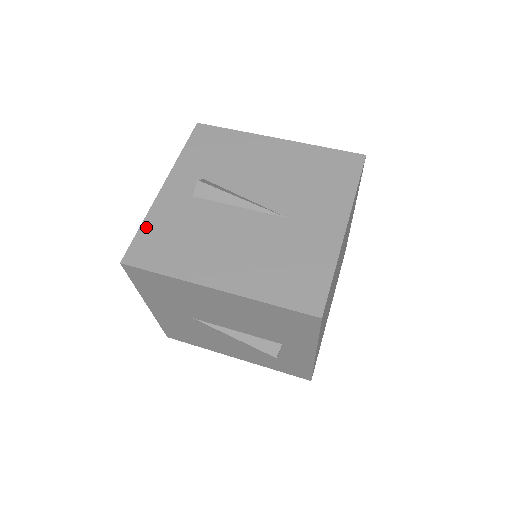
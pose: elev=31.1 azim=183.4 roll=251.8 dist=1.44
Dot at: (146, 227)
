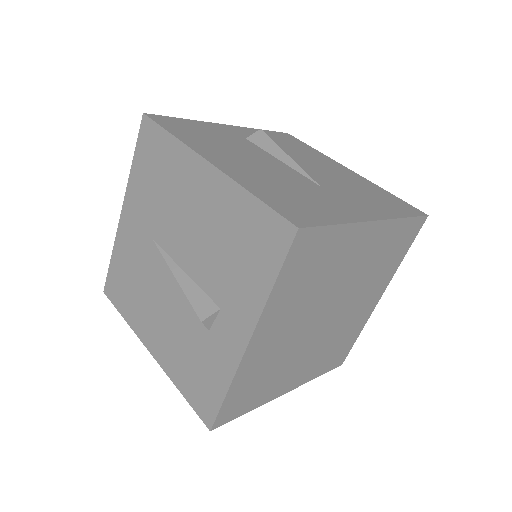
Dot at: (189, 121)
